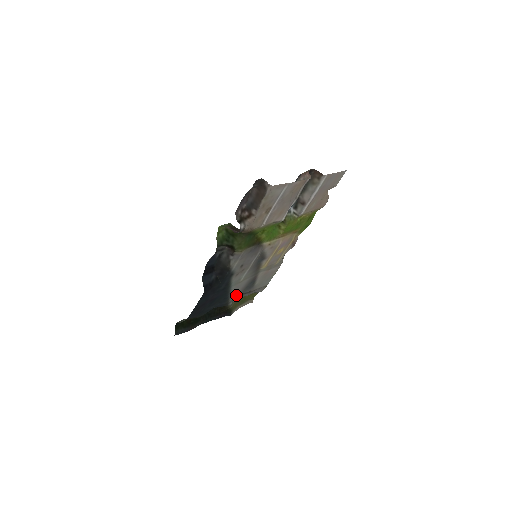
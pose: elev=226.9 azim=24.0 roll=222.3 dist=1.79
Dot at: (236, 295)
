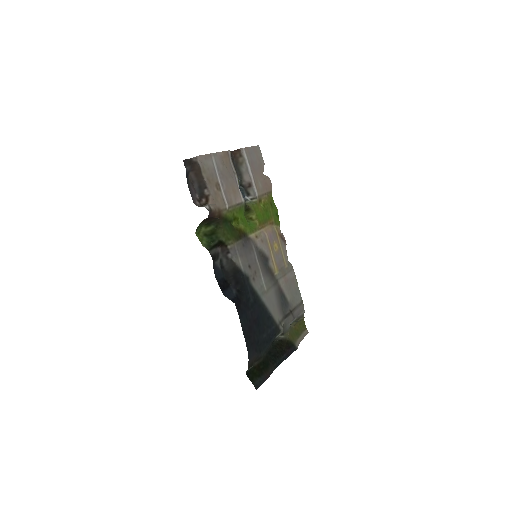
Dot at: (279, 317)
